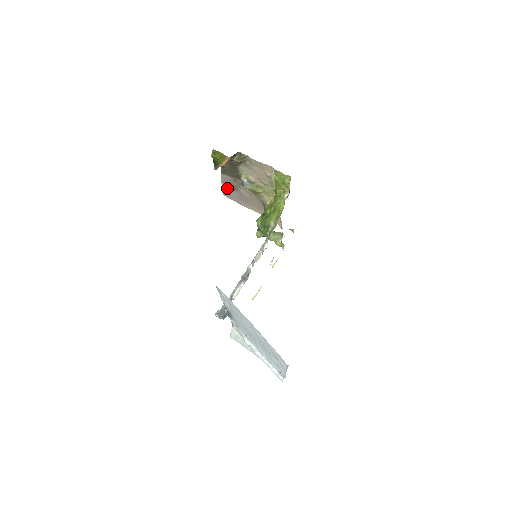
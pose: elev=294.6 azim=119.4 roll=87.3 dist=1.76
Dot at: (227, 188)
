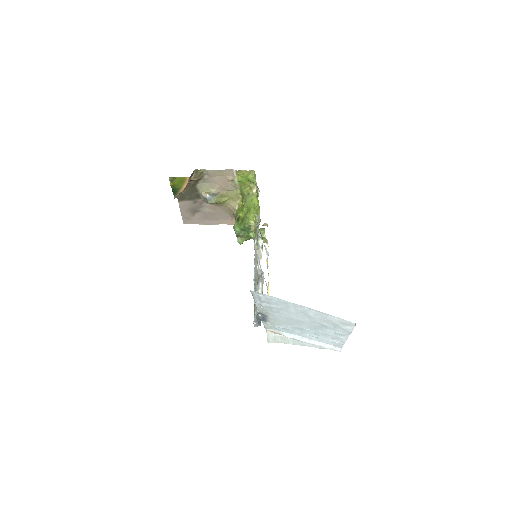
Dot at: (187, 214)
